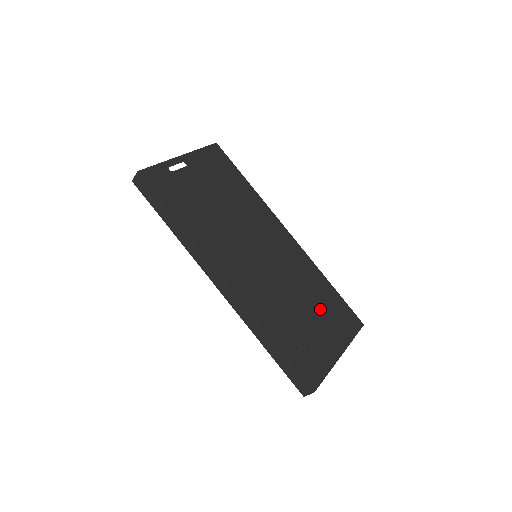
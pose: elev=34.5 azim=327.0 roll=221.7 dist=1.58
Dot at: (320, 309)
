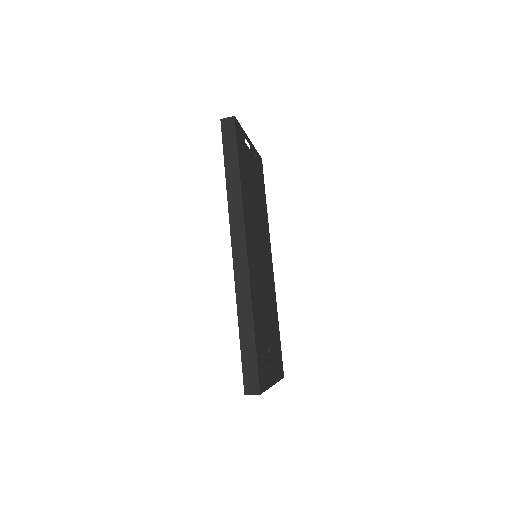
Dot at: (273, 336)
